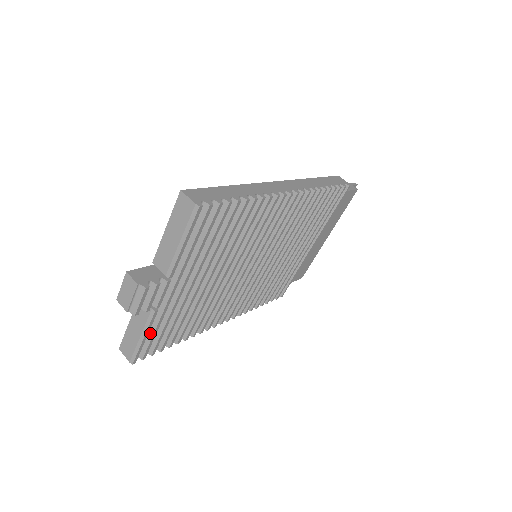
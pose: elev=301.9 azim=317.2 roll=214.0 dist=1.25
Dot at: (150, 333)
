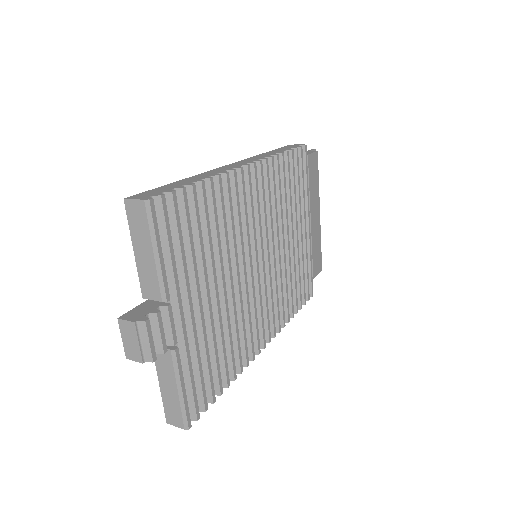
Dot at: (187, 383)
